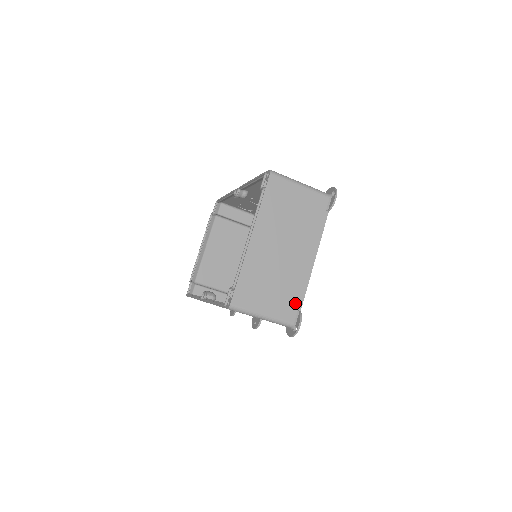
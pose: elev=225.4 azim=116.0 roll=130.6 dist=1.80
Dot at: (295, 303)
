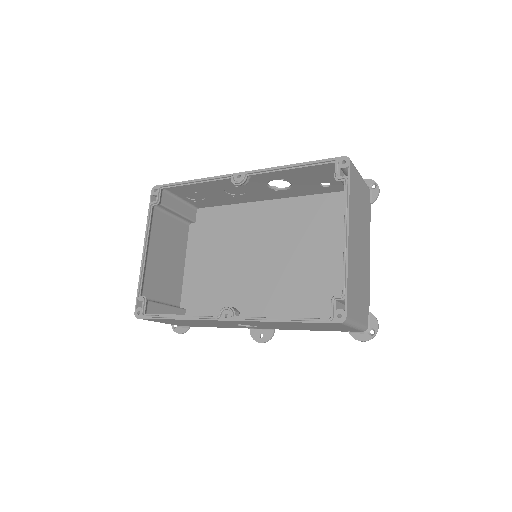
Dot at: (367, 304)
